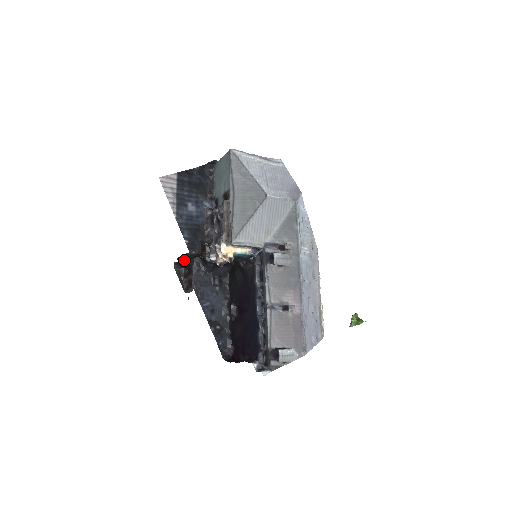
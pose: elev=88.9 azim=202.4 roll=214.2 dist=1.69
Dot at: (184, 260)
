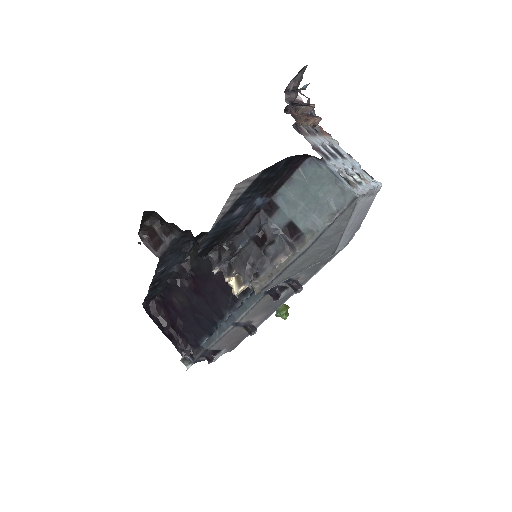
Dot at: (168, 223)
